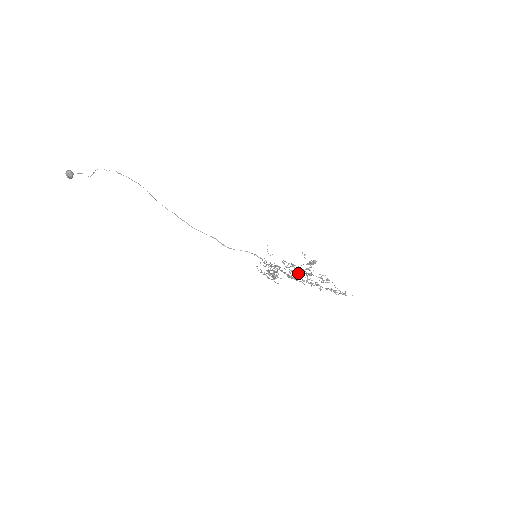
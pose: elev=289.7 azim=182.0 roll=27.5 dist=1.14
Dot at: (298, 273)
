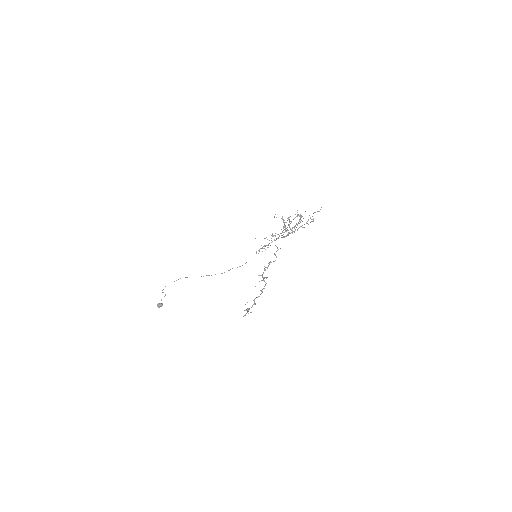
Dot at: (285, 231)
